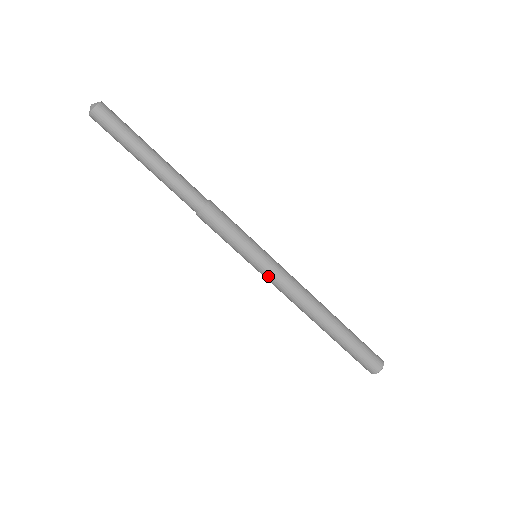
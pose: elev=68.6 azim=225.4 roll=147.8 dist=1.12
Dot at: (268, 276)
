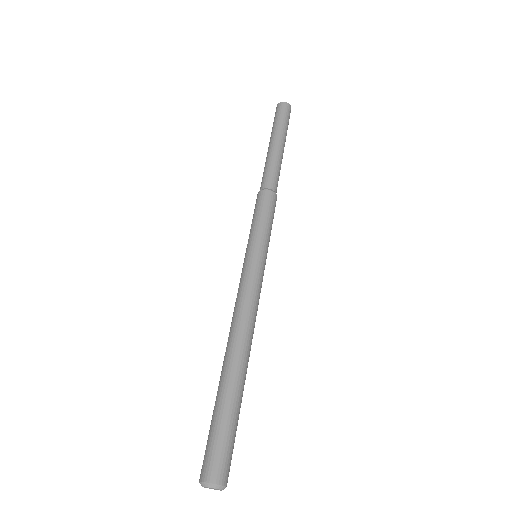
Dot at: (254, 271)
